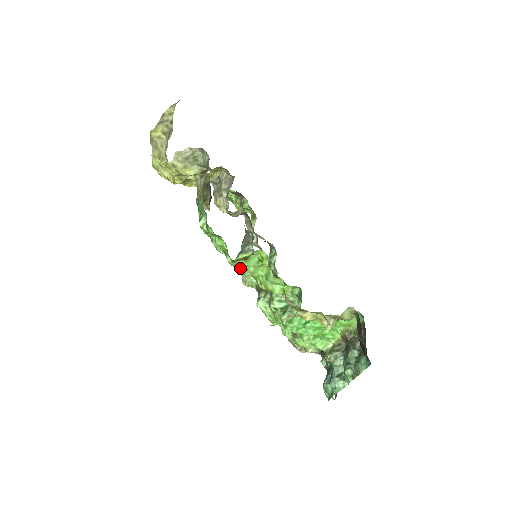
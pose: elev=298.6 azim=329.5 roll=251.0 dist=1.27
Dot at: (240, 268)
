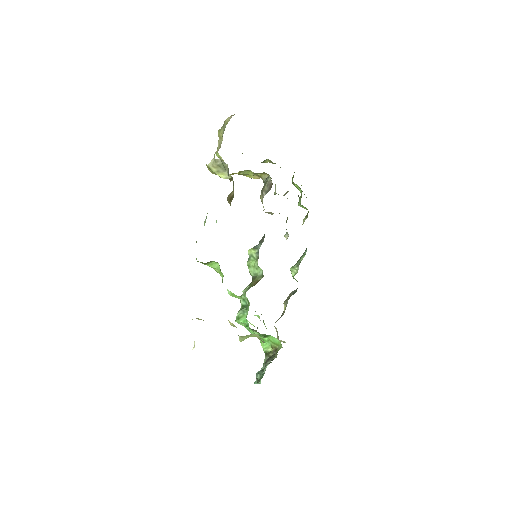
Dot at: (248, 258)
